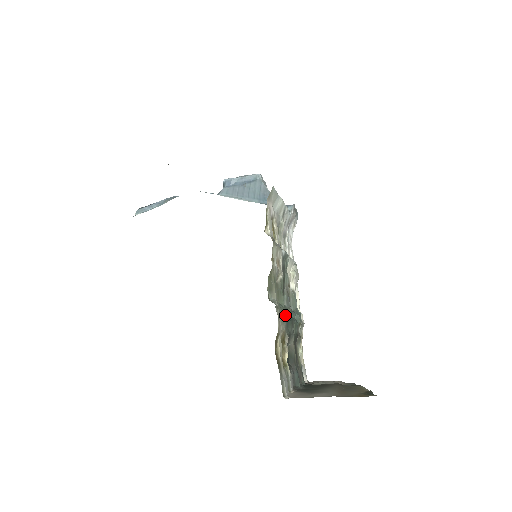
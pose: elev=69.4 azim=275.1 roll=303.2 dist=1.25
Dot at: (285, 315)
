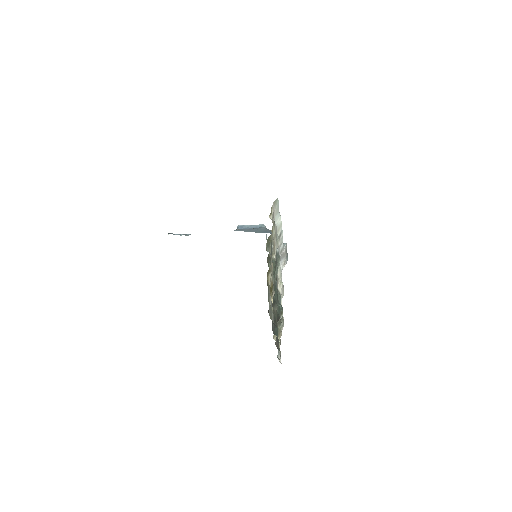
Dot at: occluded
